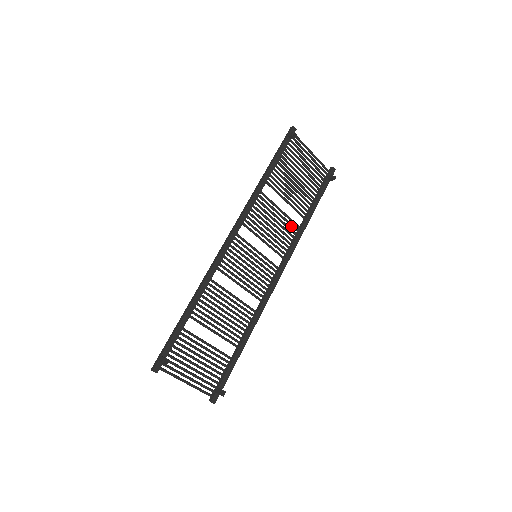
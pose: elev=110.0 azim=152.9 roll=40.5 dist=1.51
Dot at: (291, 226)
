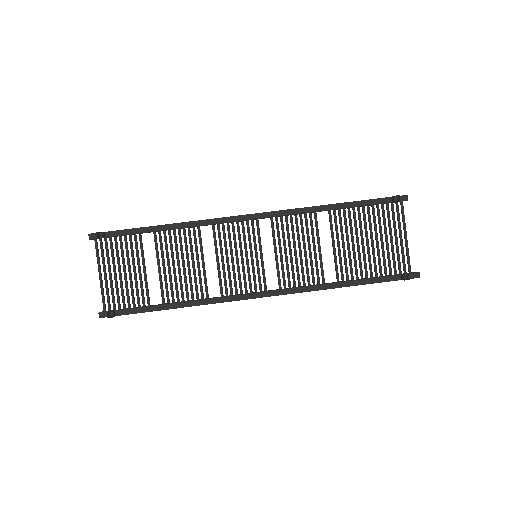
Dot at: (316, 272)
